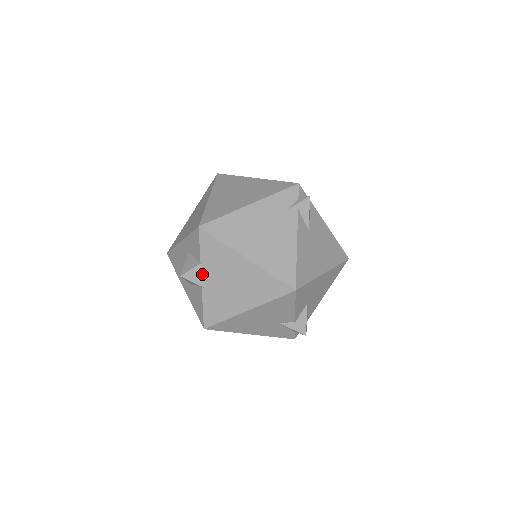
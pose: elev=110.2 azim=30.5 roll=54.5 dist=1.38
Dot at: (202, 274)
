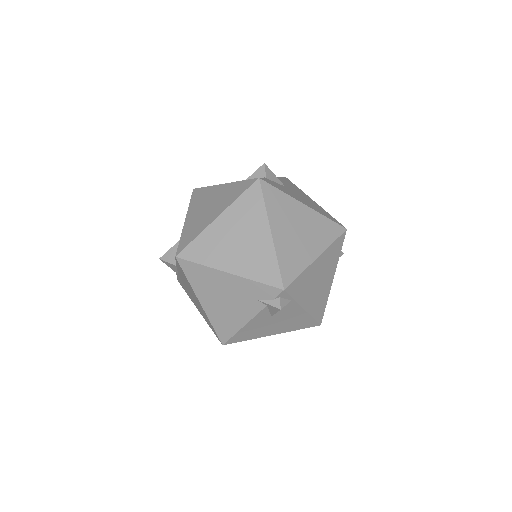
Dot at: (176, 269)
